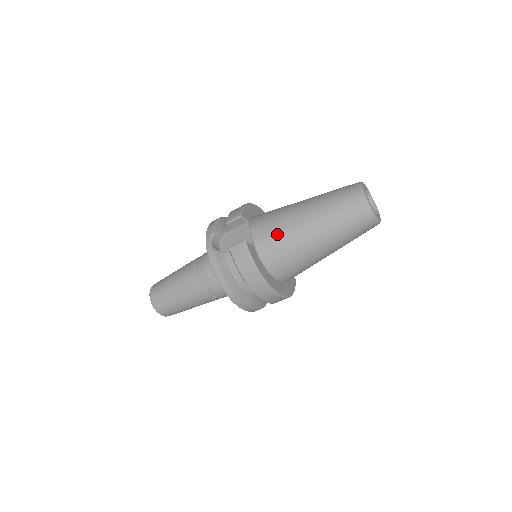
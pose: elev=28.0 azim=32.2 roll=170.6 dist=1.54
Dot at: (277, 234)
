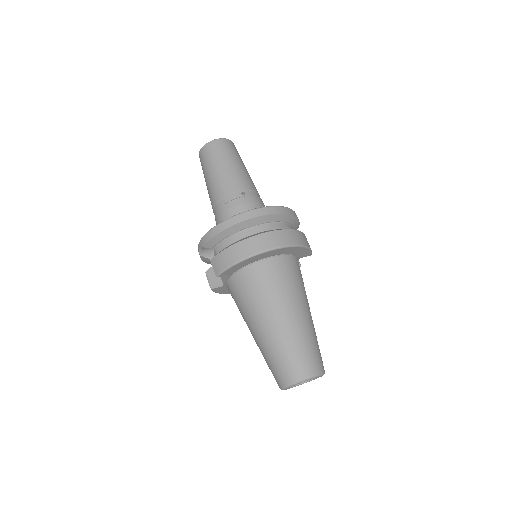
Dot at: occluded
